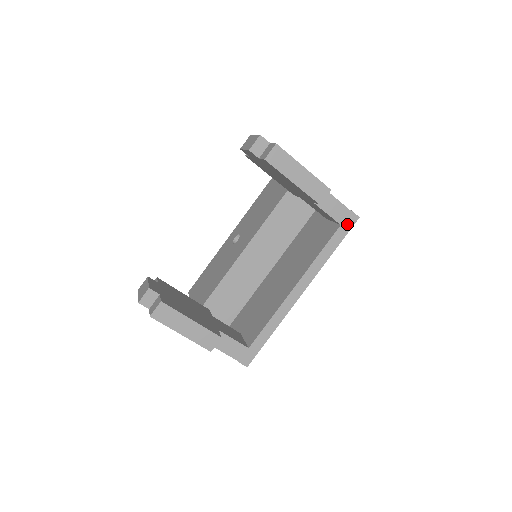
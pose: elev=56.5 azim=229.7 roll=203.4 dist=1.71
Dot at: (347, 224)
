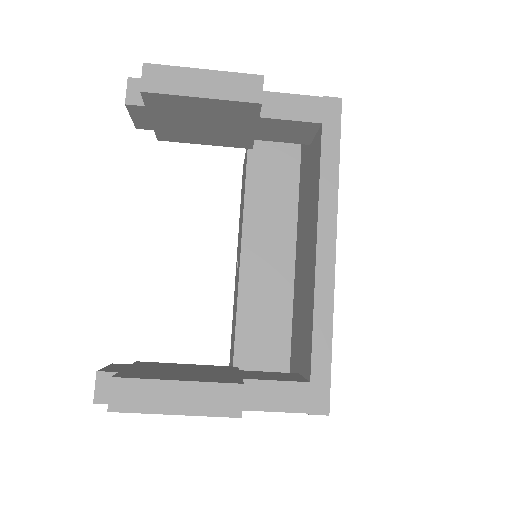
Dot at: (330, 117)
